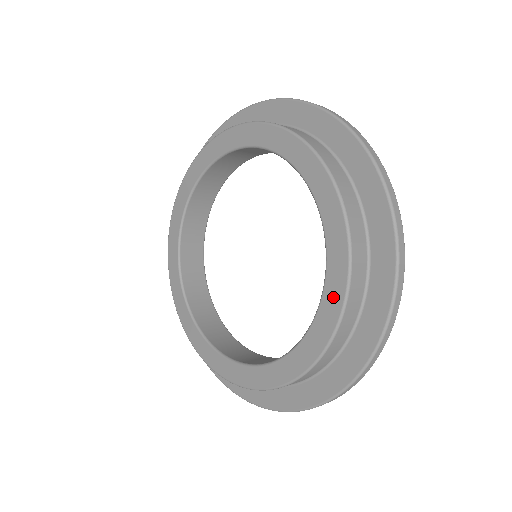
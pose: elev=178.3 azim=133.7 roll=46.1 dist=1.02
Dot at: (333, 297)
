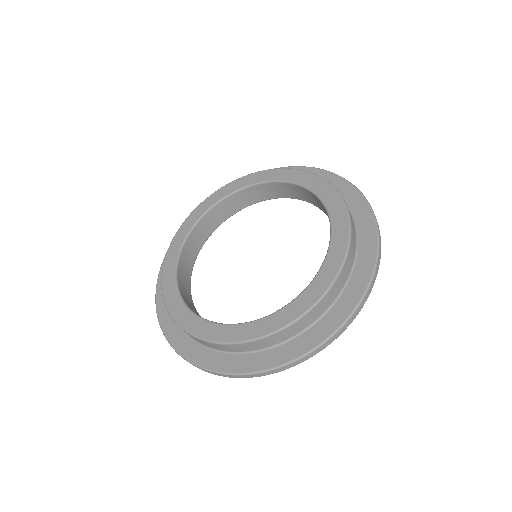
Dot at: (279, 320)
